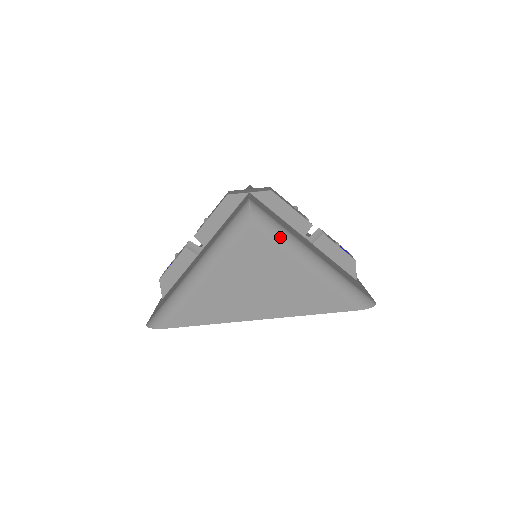
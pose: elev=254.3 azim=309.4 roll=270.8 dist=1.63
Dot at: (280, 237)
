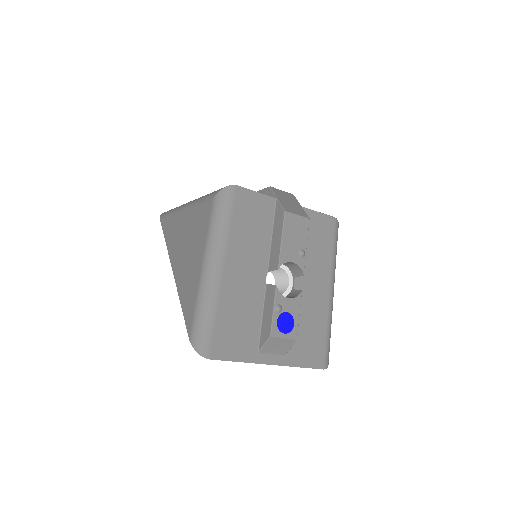
Dot at: (214, 227)
